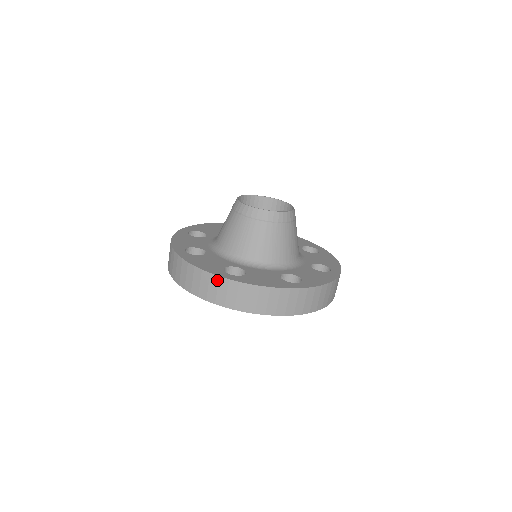
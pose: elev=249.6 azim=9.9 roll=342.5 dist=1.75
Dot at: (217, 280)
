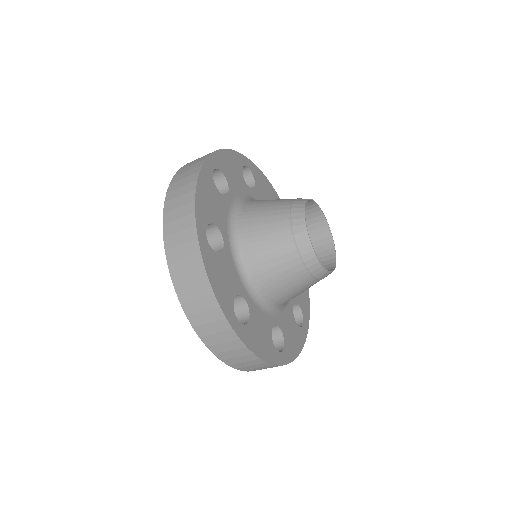
Dot at: occluded
